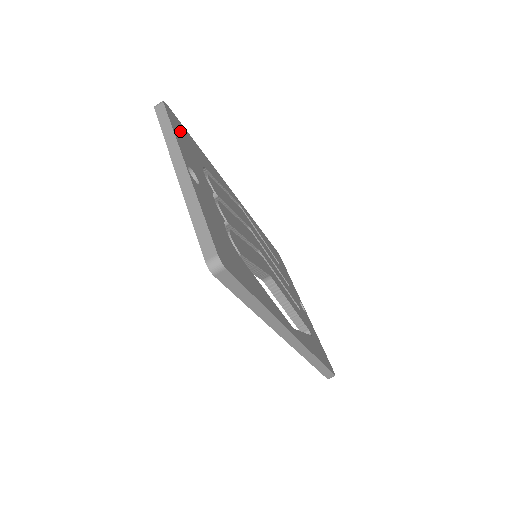
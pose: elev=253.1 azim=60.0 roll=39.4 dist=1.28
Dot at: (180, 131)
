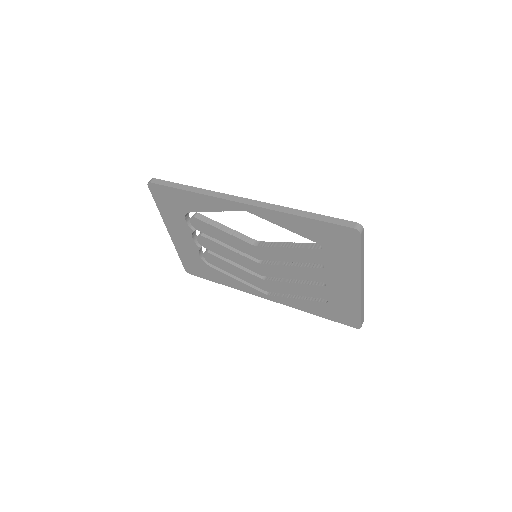
Dot at: occluded
